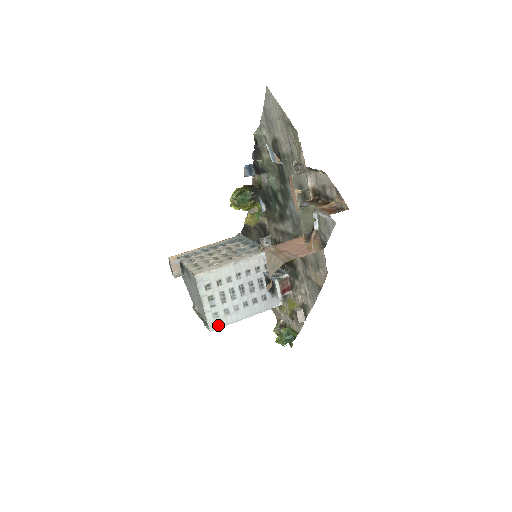
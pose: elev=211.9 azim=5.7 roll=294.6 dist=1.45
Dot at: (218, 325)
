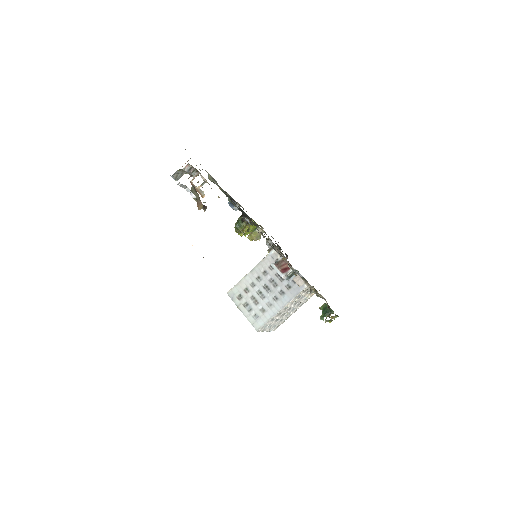
Dot at: (261, 324)
